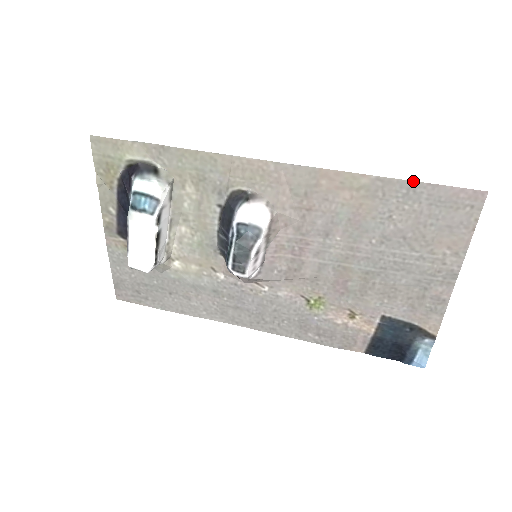
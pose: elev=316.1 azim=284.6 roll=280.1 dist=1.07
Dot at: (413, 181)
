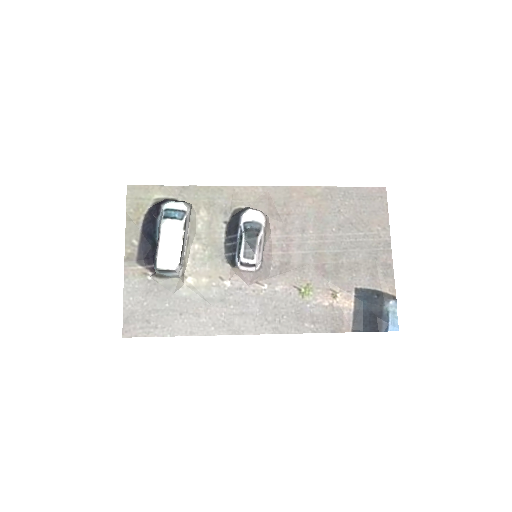
Dot at: (345, 187)
